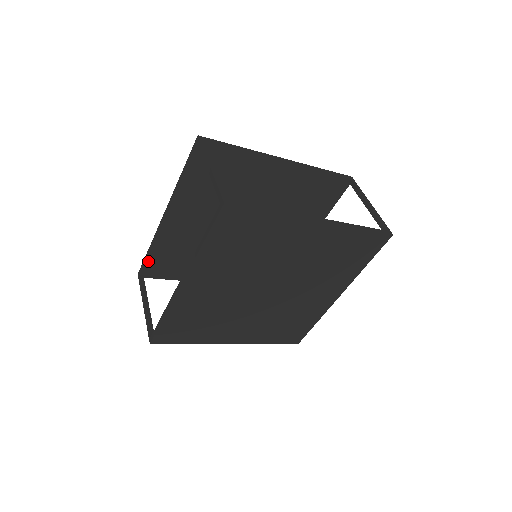
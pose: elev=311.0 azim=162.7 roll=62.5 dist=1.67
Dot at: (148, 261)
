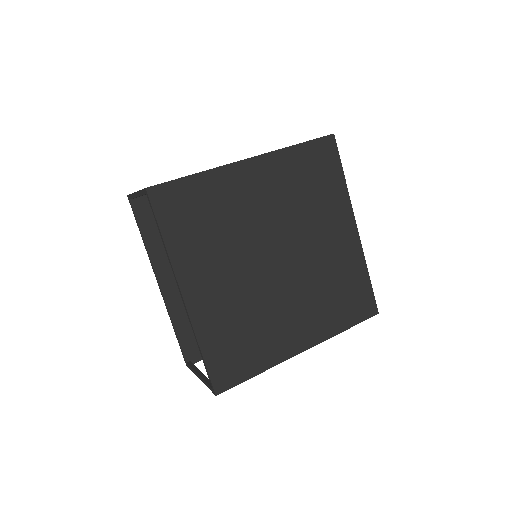
Dot at: (182, 342)
